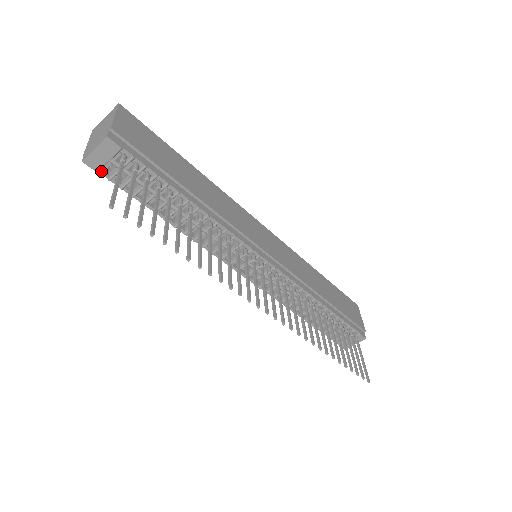
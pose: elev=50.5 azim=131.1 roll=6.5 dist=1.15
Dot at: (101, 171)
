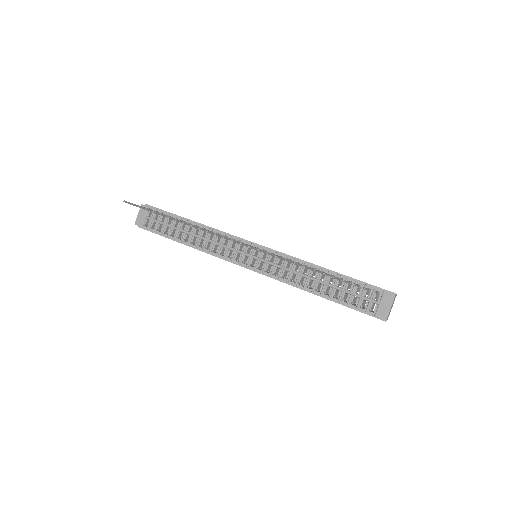
Dot at: (144, 226)
